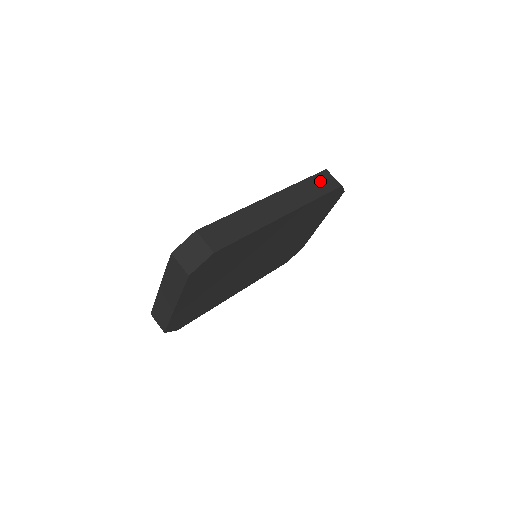
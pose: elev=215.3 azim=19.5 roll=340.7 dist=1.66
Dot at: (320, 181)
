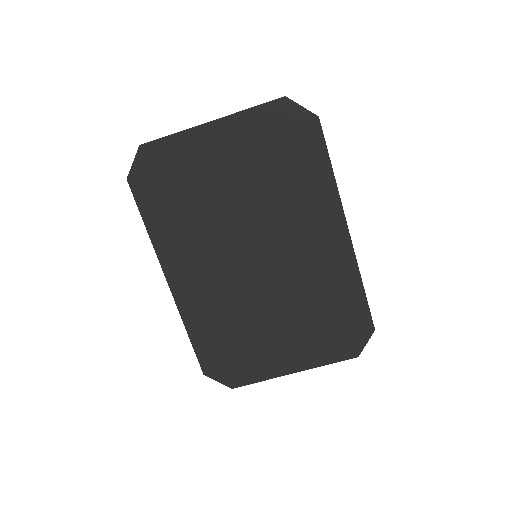
Dot at: occluded
